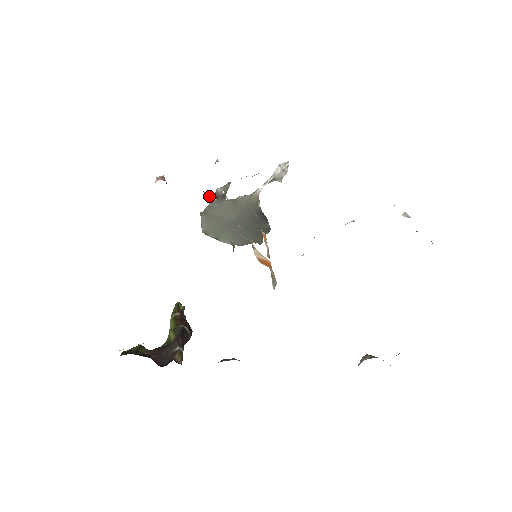
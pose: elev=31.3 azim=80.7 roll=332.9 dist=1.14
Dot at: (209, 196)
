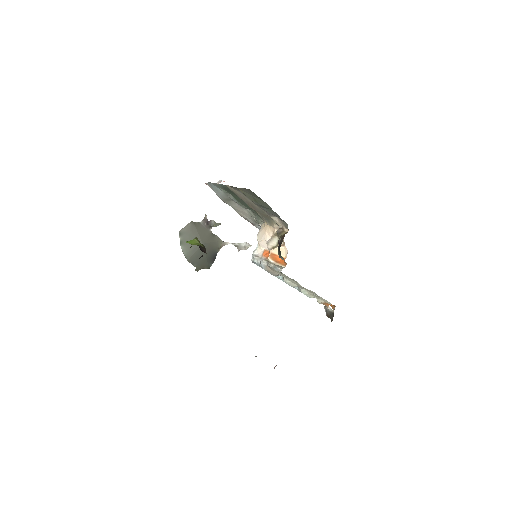
Dot at: (205, 219)
